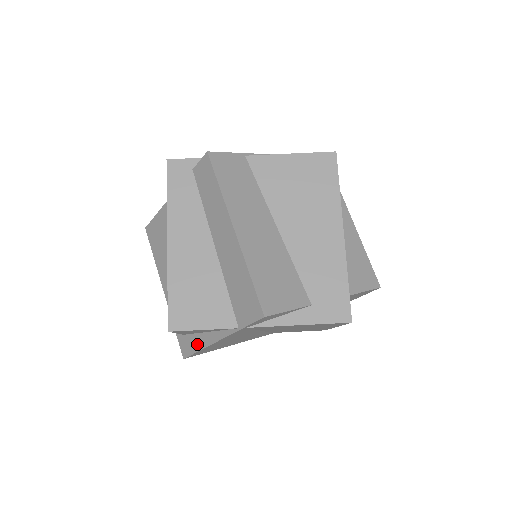
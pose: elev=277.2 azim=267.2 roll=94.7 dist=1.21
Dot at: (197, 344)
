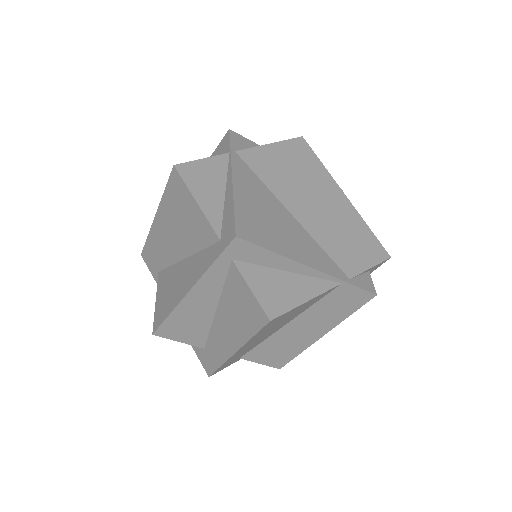
Dot at: (229, 210)
